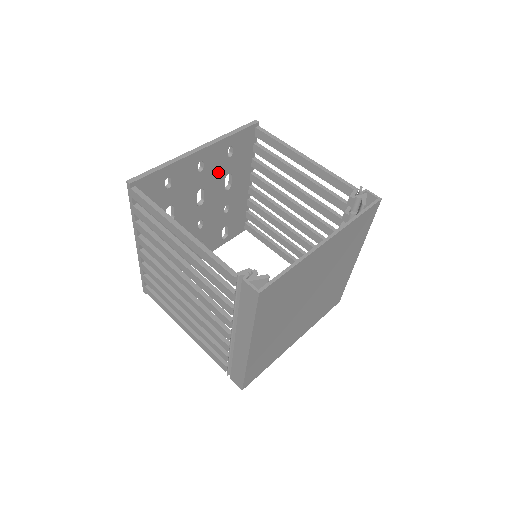
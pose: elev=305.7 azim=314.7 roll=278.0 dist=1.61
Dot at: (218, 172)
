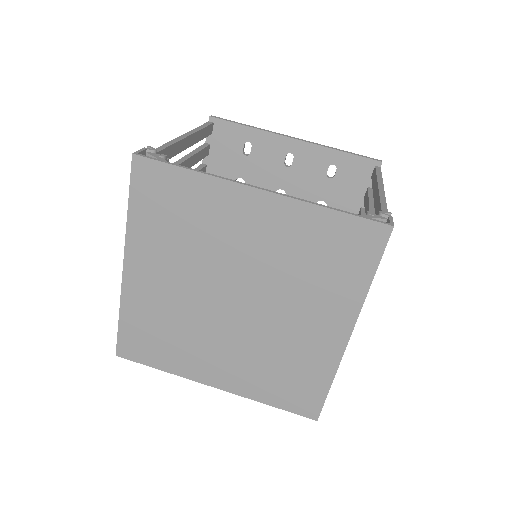
Dot at: (309, 186)
